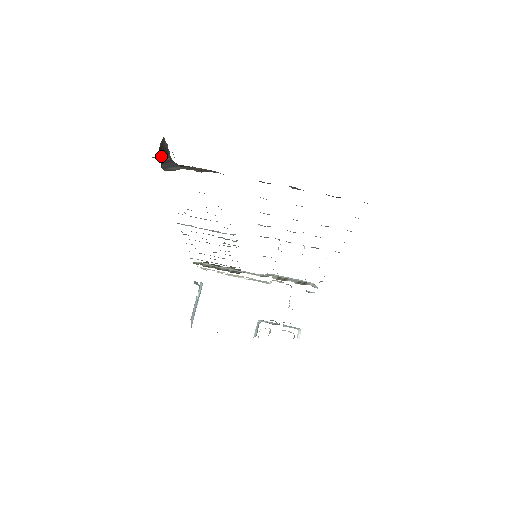
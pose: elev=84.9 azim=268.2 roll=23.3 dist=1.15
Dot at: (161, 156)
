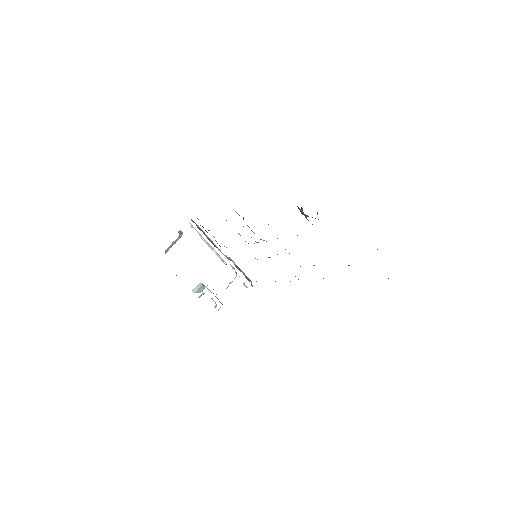
Dot at: occluded
